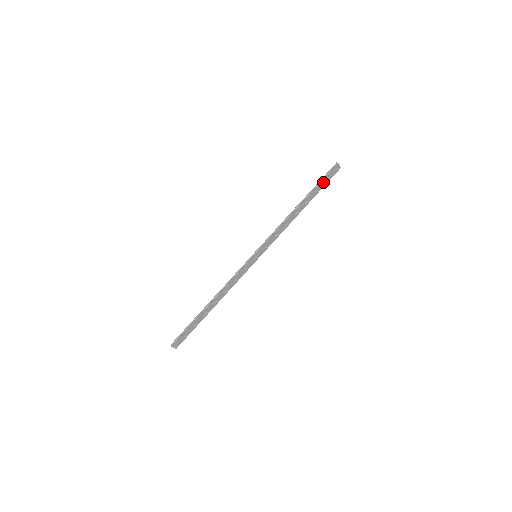
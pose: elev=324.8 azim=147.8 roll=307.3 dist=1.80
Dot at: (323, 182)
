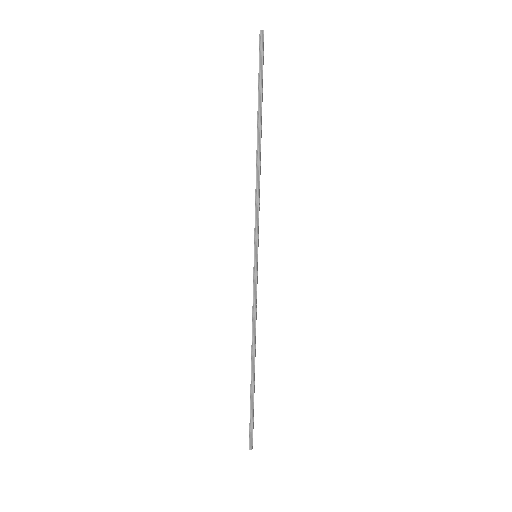
Dot at: (262, 78)
